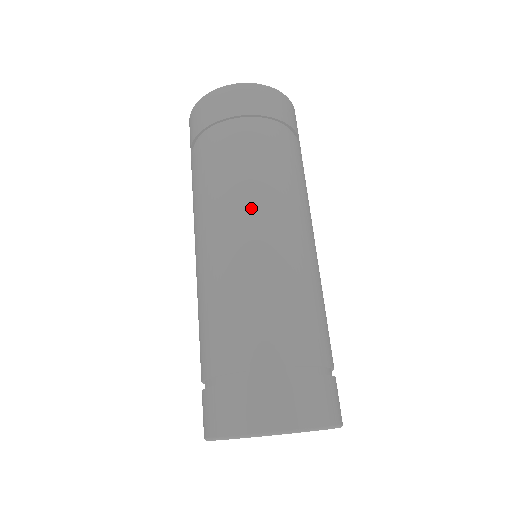
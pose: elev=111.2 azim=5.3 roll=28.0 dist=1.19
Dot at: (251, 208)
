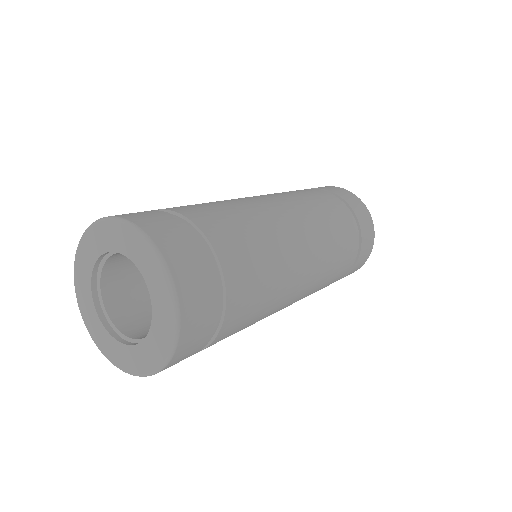
Dot at: (272, 195)
